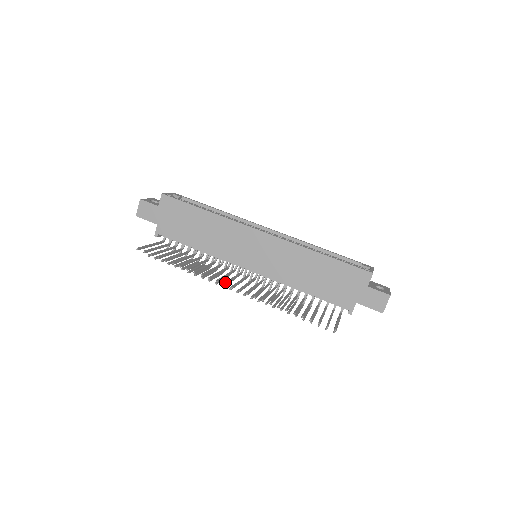
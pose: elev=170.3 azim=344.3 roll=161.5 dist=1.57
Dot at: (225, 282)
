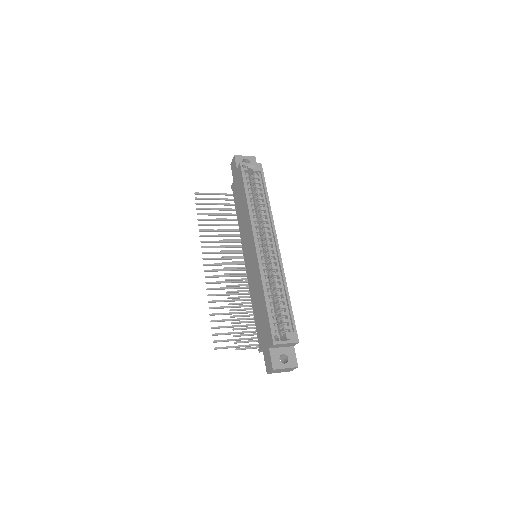
Dot at: (207, 258)
